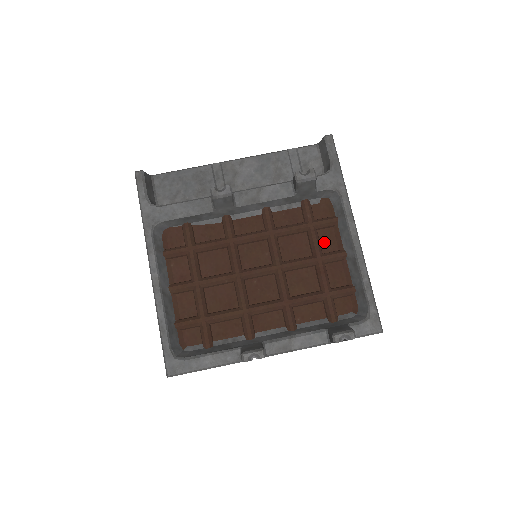
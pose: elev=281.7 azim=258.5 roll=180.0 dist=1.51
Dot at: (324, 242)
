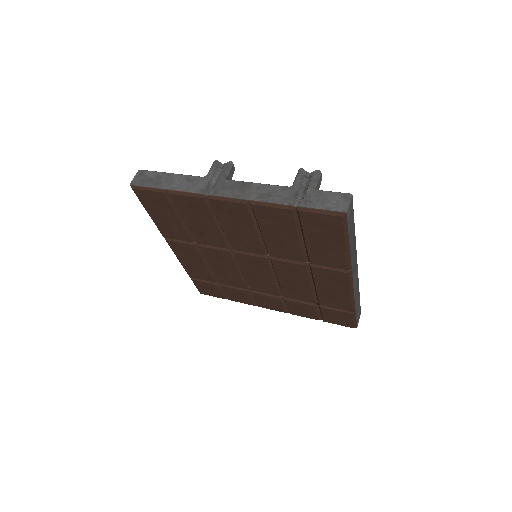
Dot at: occluded
